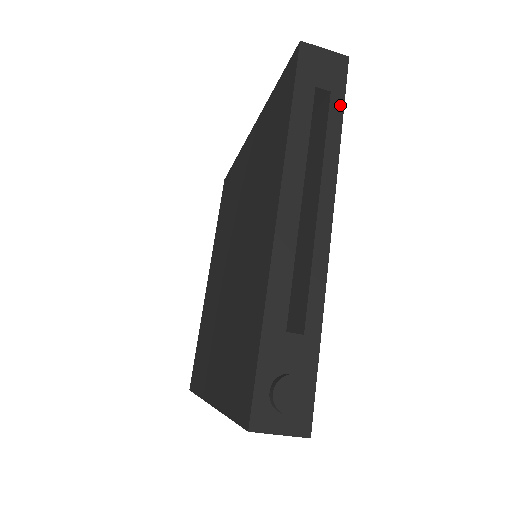
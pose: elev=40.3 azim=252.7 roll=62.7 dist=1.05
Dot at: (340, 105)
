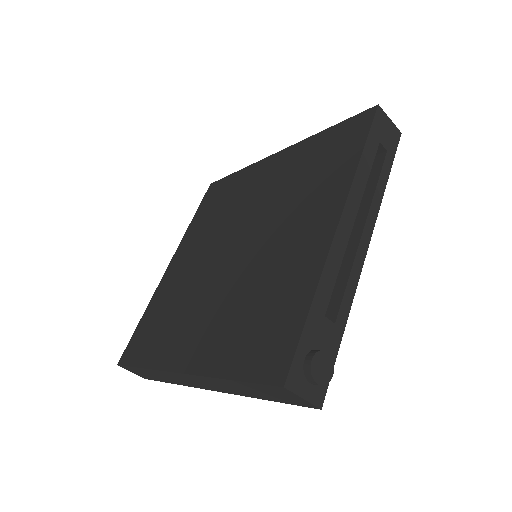
Dot at: (390, 164)
